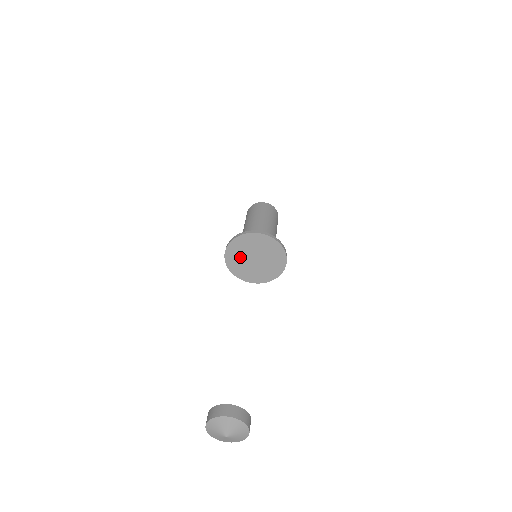
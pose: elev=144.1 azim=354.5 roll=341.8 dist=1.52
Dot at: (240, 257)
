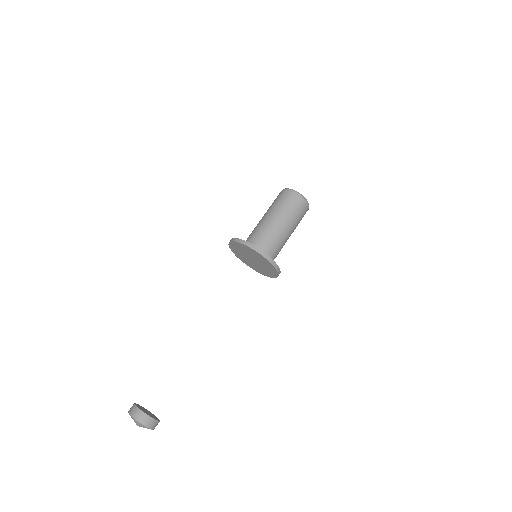
Dot at: (245, 258)
